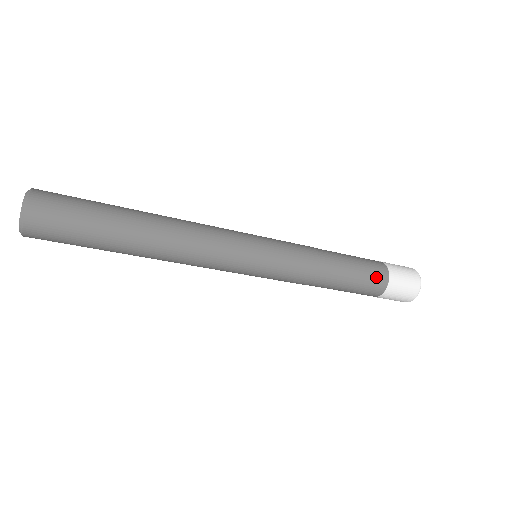
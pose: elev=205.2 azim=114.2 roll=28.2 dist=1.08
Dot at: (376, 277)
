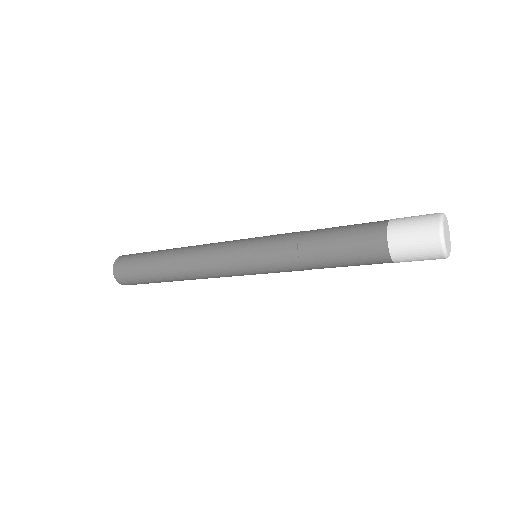
Dot at: (368, 237)
